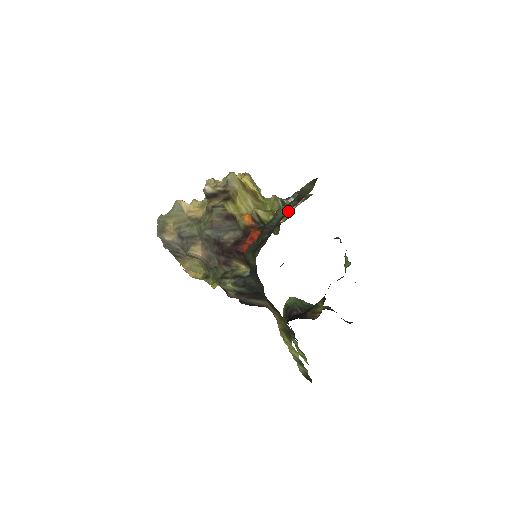
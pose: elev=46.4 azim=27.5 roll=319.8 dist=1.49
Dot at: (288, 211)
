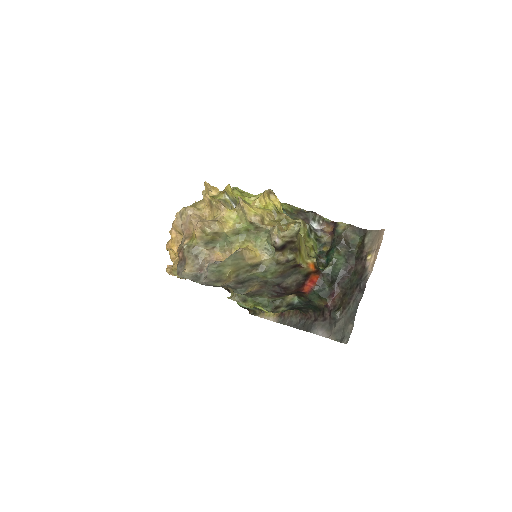
Dot at: (347, 263)
